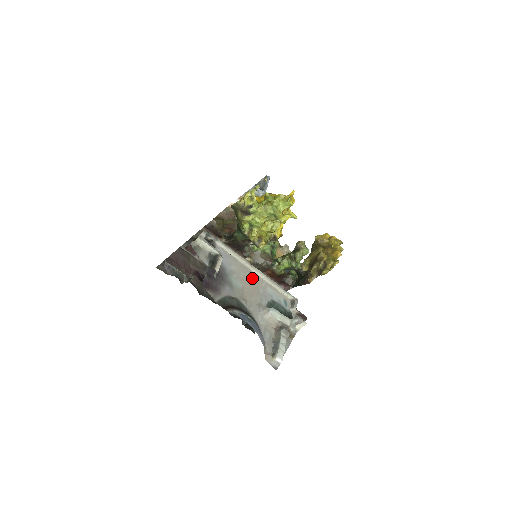
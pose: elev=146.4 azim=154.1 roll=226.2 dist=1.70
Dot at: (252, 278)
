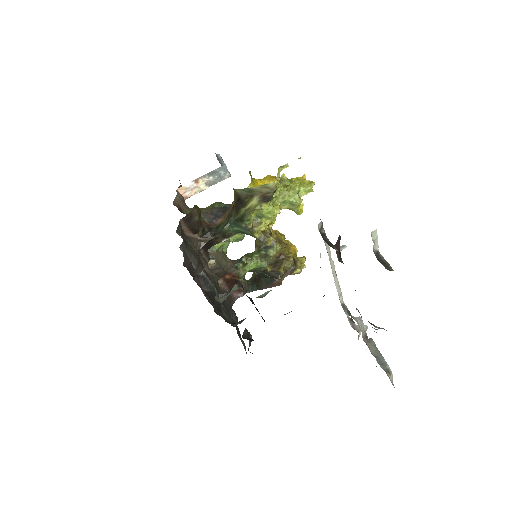
Dot at: occluded
